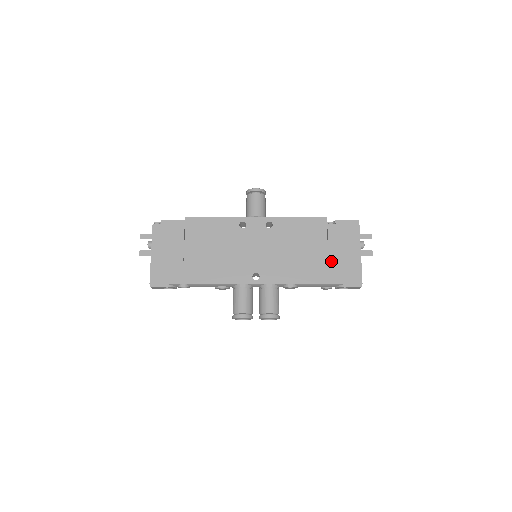
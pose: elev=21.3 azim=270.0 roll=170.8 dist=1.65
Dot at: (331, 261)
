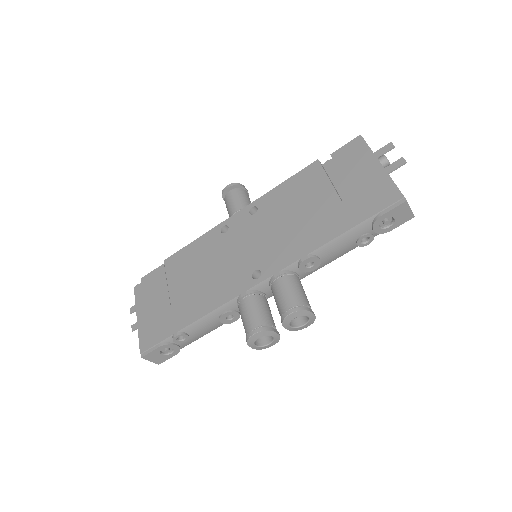
Dot at: (345, 199)
